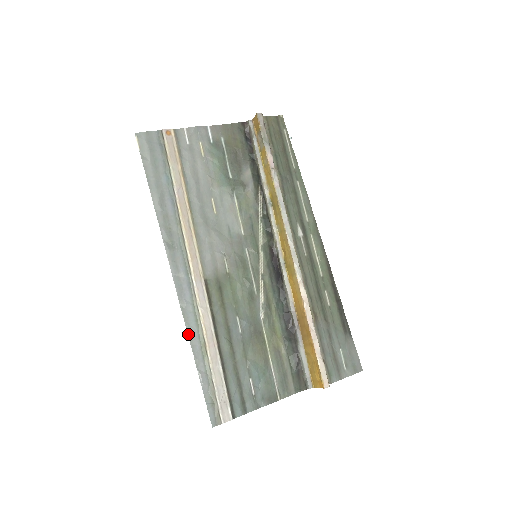
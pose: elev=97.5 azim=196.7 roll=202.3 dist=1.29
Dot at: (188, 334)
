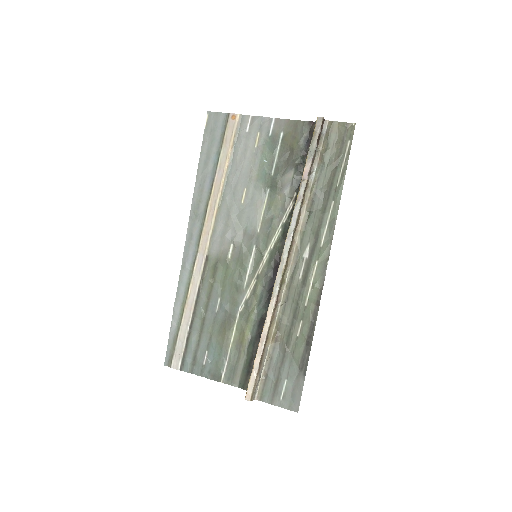
Dot at: (177, 290)
